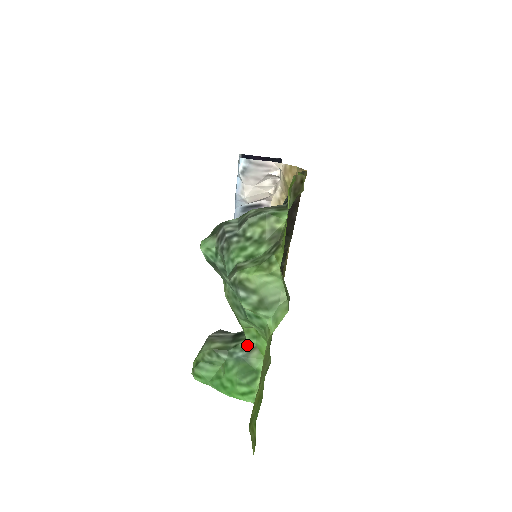
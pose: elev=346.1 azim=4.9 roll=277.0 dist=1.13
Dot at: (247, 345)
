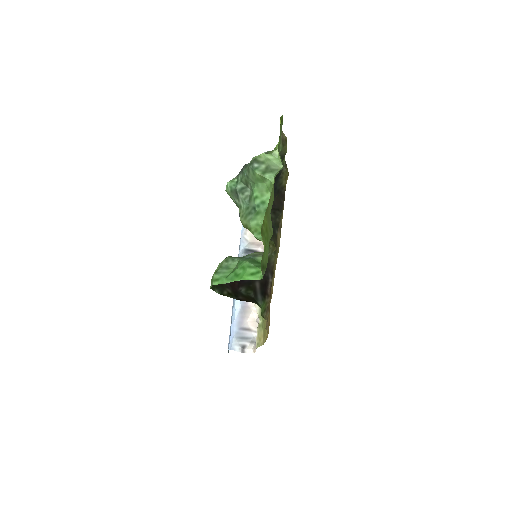
Dot at: (254, 254)
